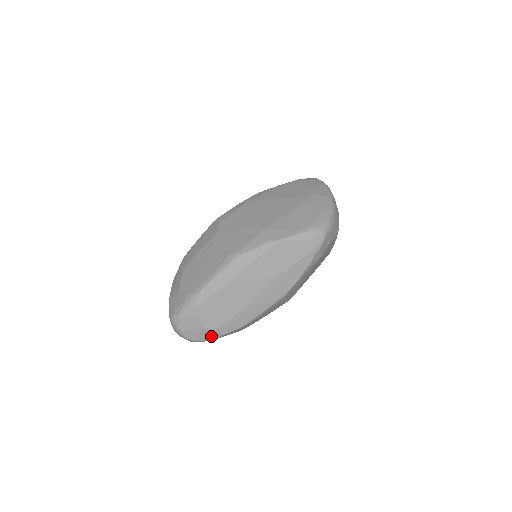
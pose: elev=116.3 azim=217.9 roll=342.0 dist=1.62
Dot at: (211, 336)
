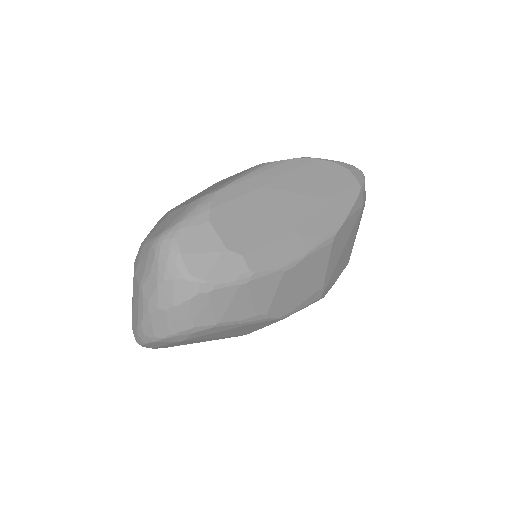
Dot at: (233, 273)
